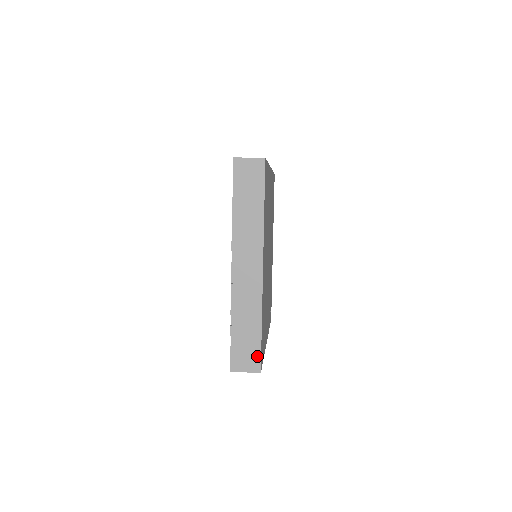
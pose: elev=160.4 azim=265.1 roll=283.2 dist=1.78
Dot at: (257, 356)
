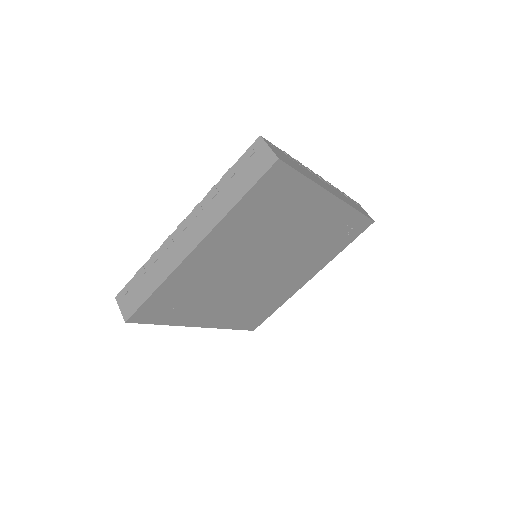
Dot at: occluded
